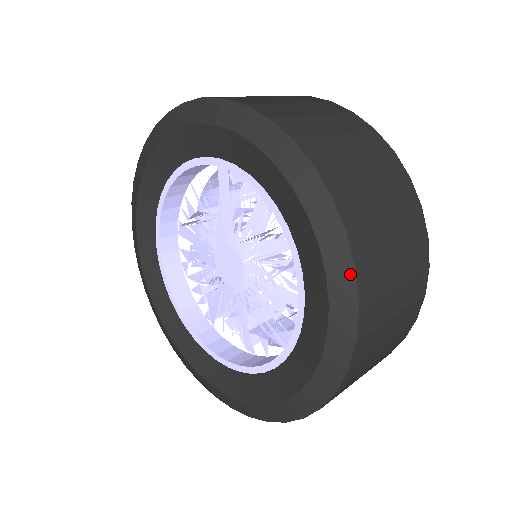
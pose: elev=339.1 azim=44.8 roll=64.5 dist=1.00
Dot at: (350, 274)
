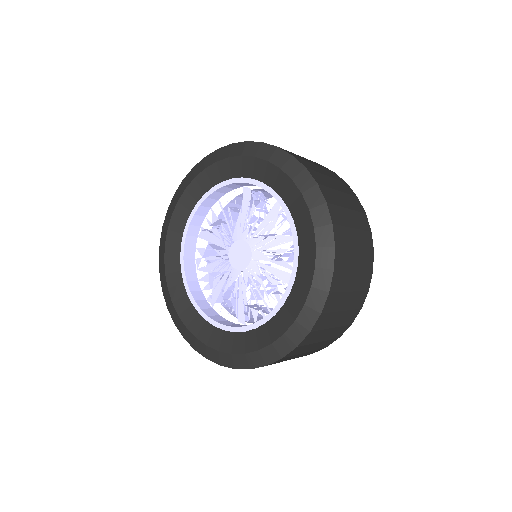
Dot at: (331, 247)
